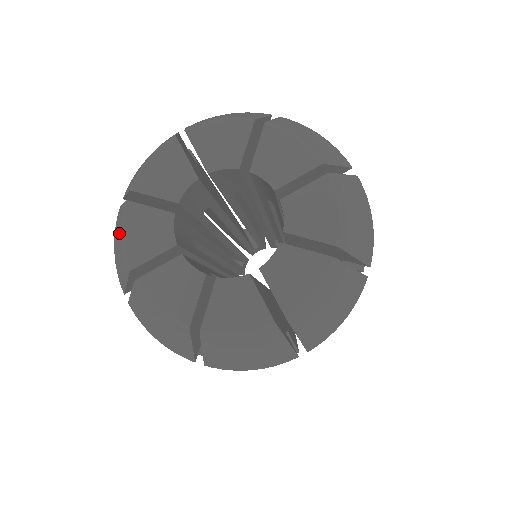
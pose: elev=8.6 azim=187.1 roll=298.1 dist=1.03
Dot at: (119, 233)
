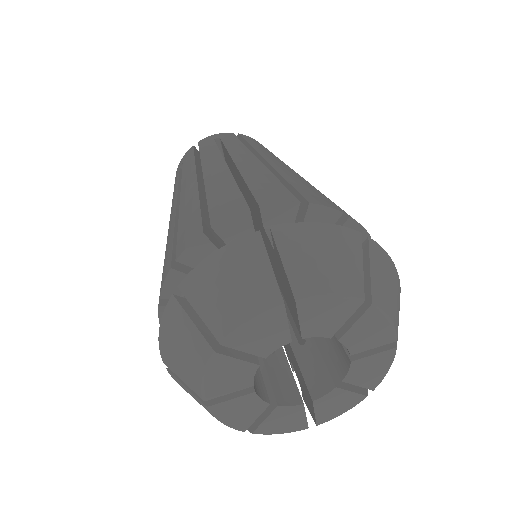
Dot at: (190, 358)
